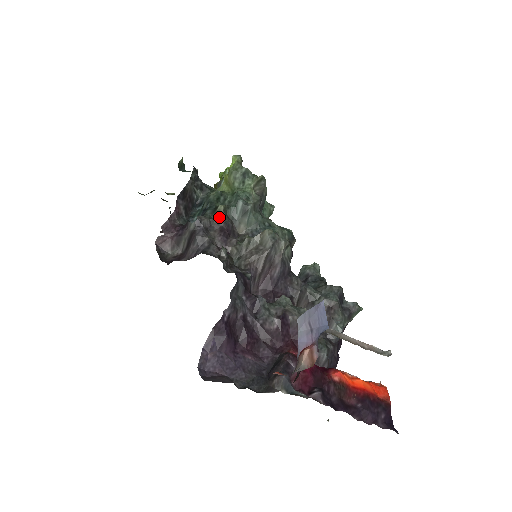
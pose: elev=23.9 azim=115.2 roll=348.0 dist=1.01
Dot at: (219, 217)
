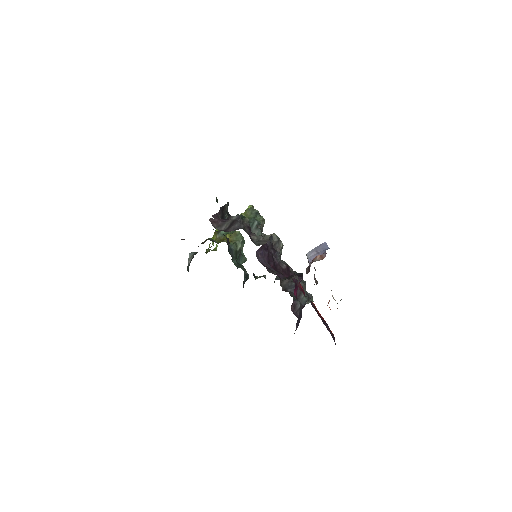
Dot at: (247, 222)
